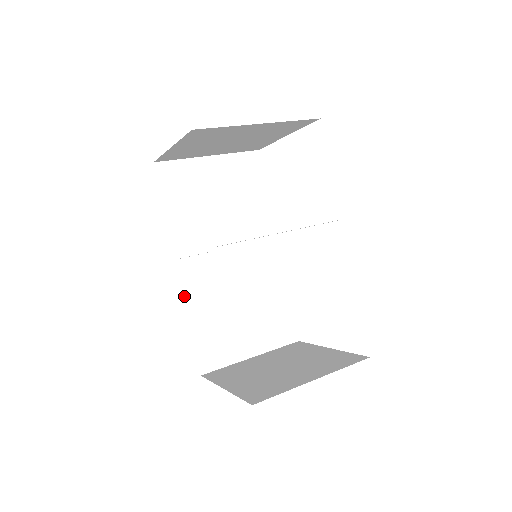
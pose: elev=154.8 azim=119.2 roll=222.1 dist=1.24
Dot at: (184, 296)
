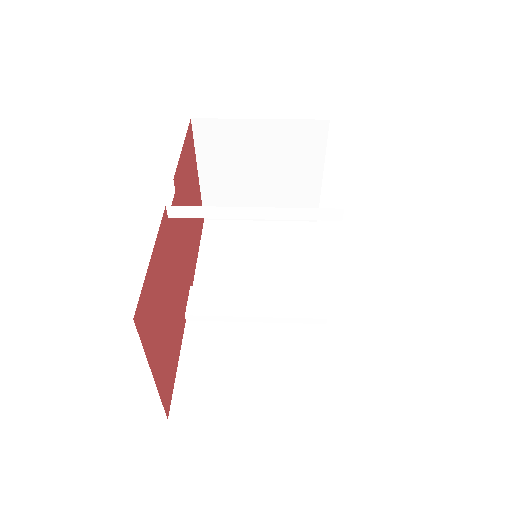
Dot at: (186, 326)
